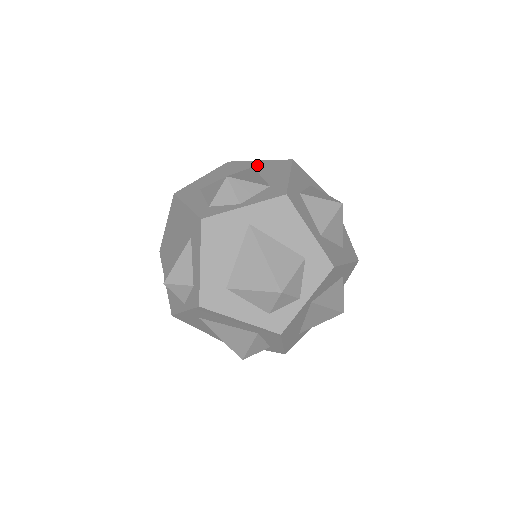
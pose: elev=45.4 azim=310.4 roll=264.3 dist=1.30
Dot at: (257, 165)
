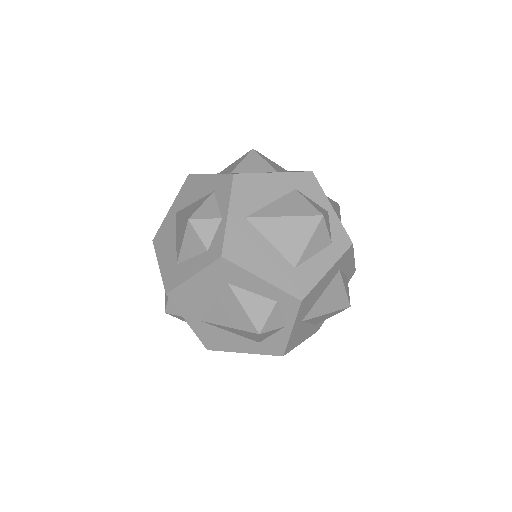
Dot at: occluded
